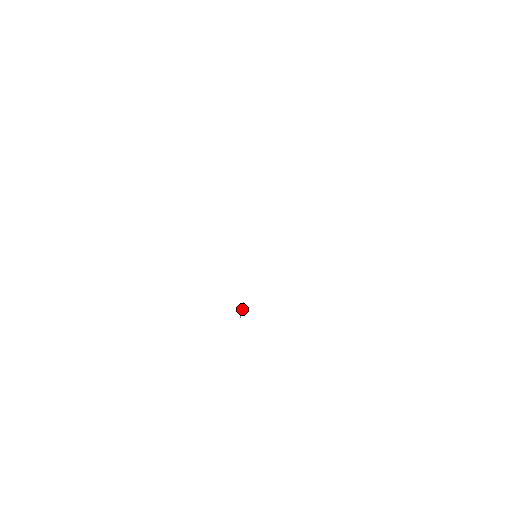
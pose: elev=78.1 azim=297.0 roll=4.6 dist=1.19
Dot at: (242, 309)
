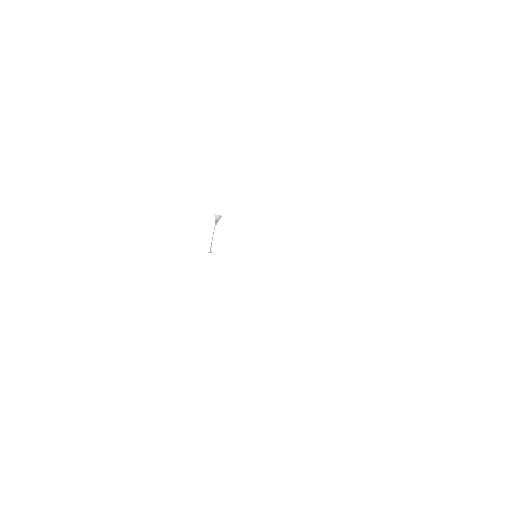
Dot at: (215, 225)
